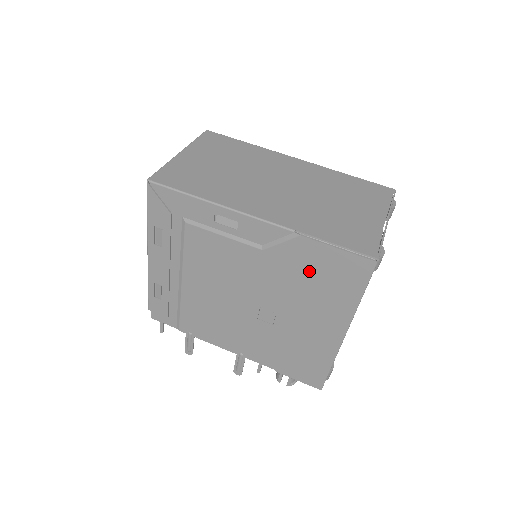
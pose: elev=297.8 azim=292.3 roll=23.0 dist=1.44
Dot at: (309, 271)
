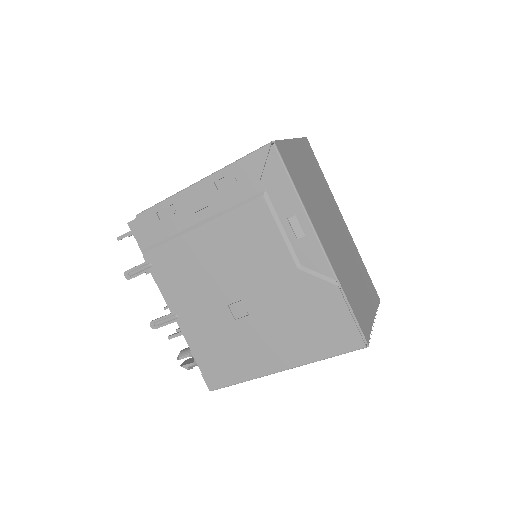
Dot at: (313, 311)
